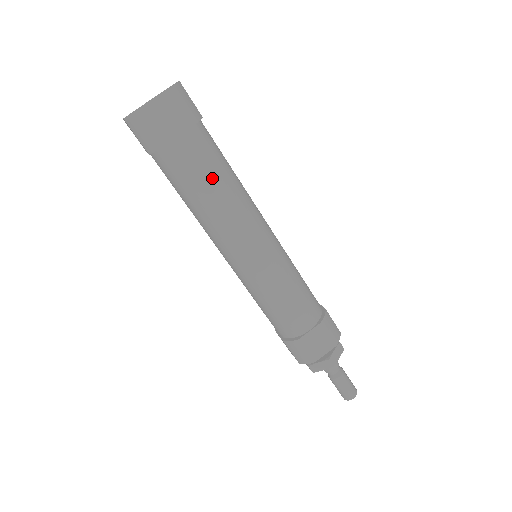
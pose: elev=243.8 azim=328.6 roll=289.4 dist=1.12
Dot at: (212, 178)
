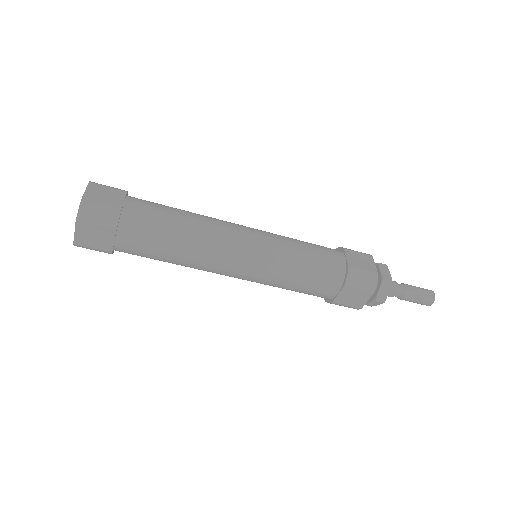
Dot at: (163, 249)
